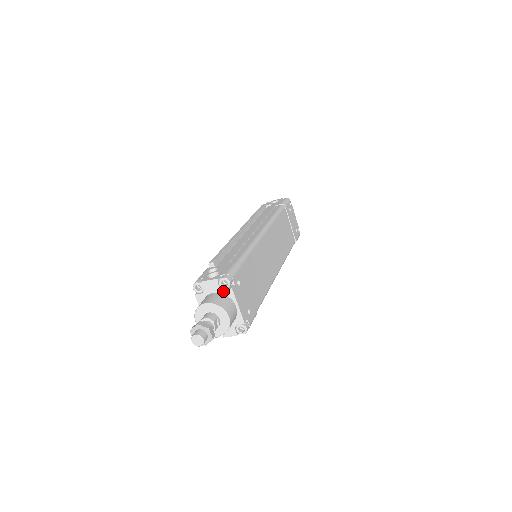
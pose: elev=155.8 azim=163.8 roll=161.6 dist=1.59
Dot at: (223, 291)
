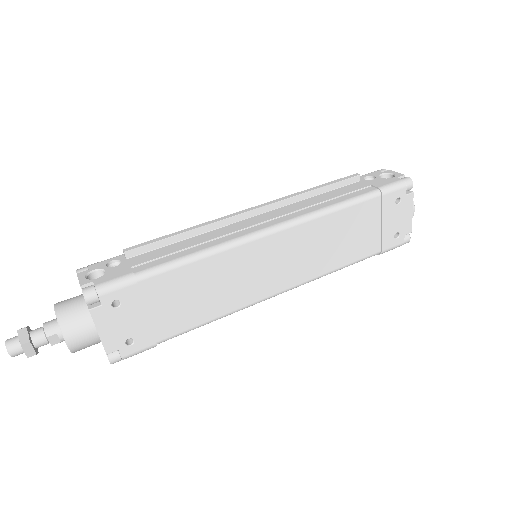
Dot at: occluded
